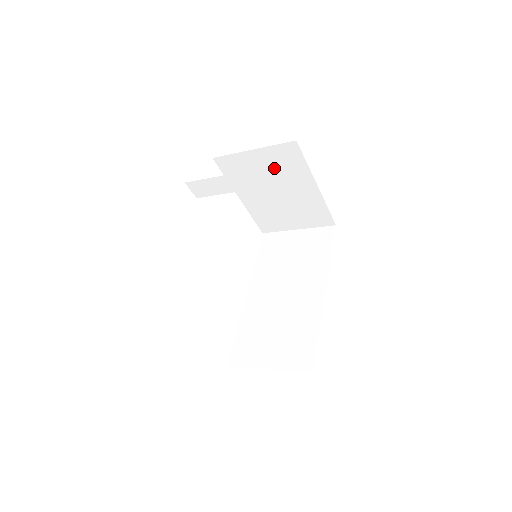
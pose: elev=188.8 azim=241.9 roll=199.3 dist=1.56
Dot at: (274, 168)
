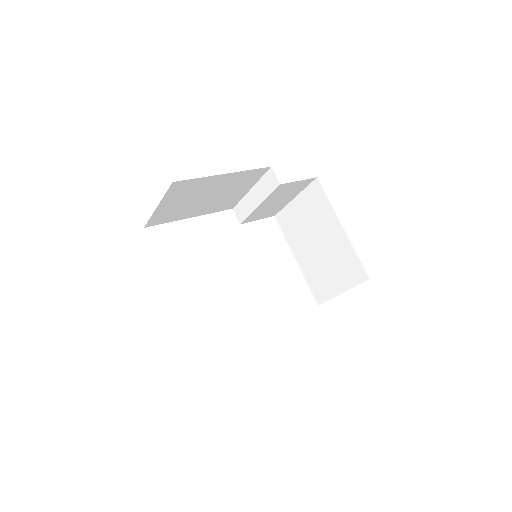
Dot at: (271, 170)
